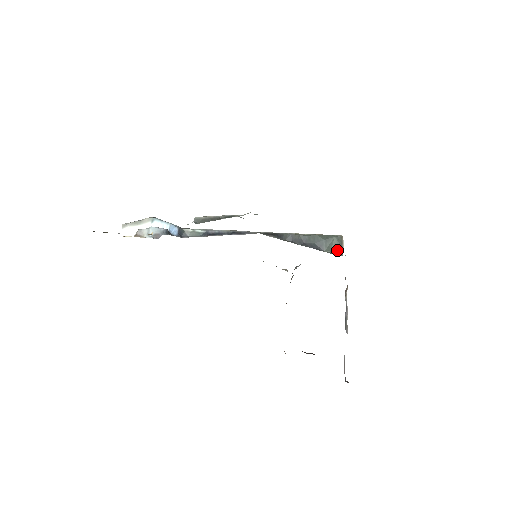
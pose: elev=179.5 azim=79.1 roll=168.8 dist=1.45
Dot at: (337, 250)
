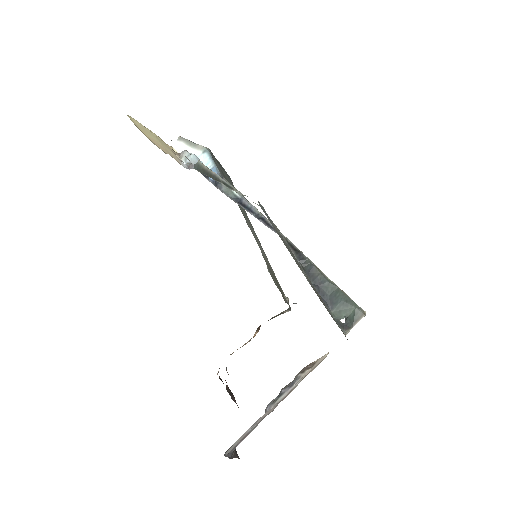
Dot at: (346, 322)
